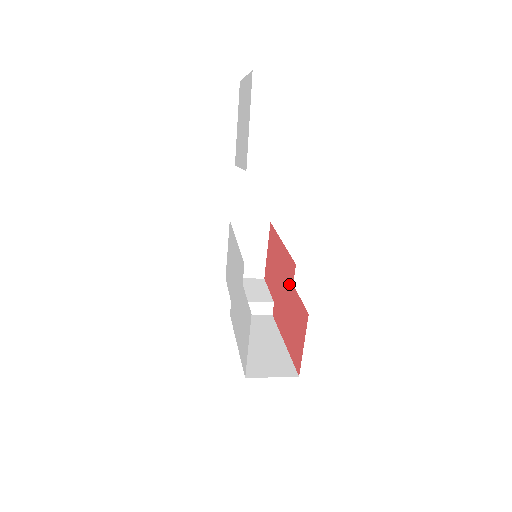
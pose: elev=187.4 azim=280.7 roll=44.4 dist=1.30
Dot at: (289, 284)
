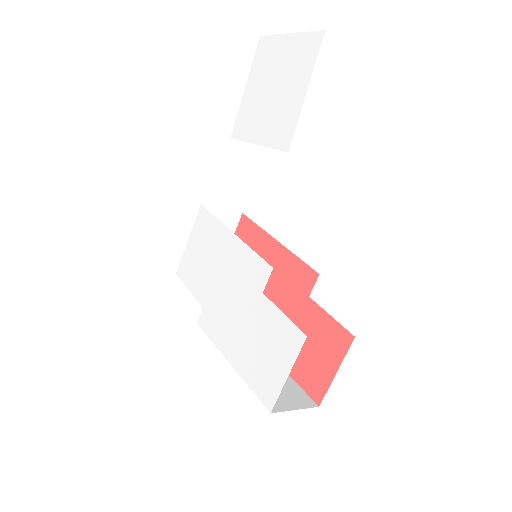
Dot at: (297, 294)
